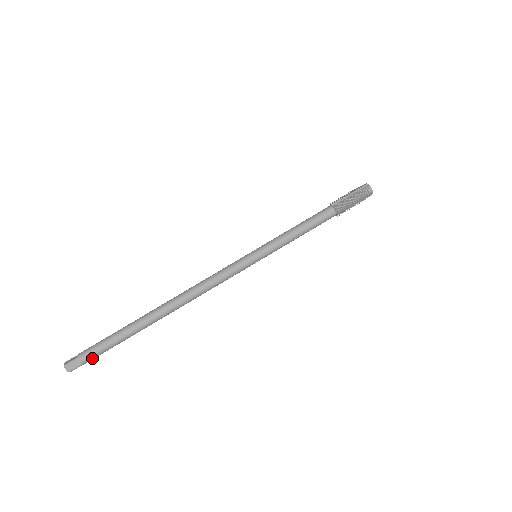
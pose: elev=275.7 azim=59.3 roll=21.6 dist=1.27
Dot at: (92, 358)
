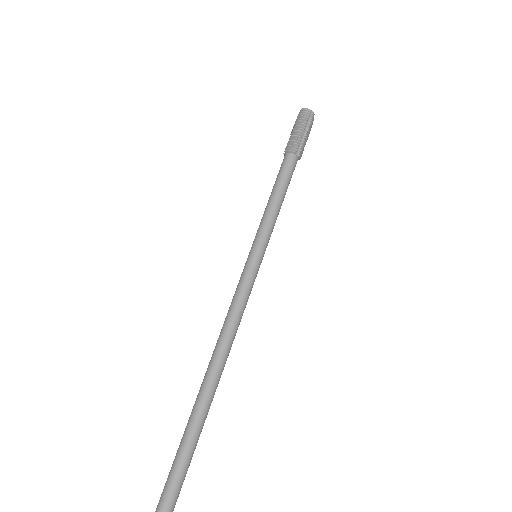
Dot at: (167, 509)
